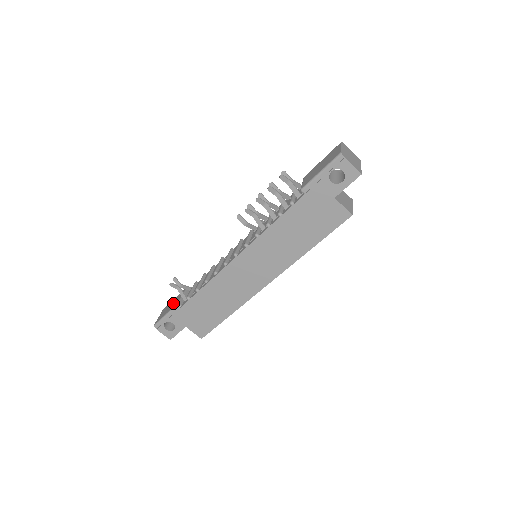
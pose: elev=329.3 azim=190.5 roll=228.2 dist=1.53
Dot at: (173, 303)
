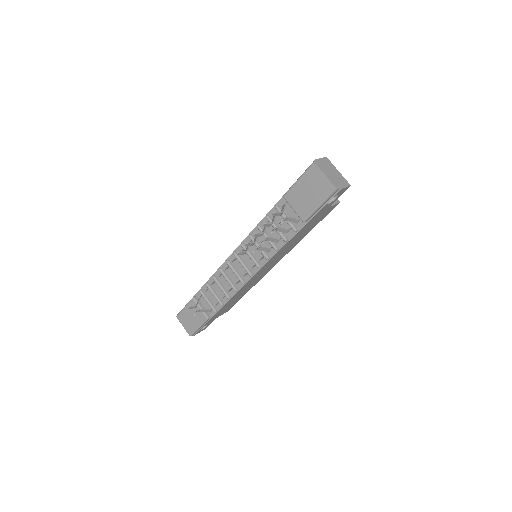
Dot at: (194, 316)
